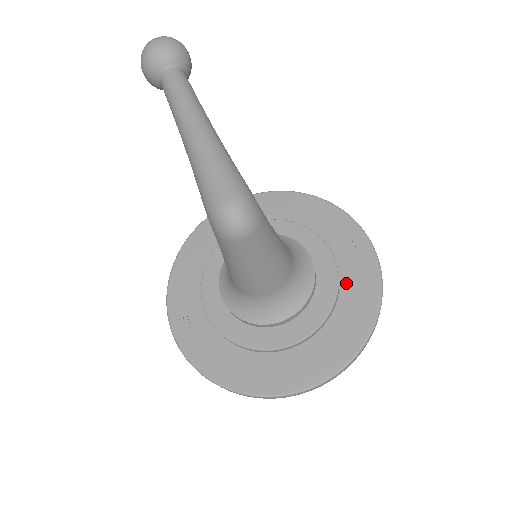
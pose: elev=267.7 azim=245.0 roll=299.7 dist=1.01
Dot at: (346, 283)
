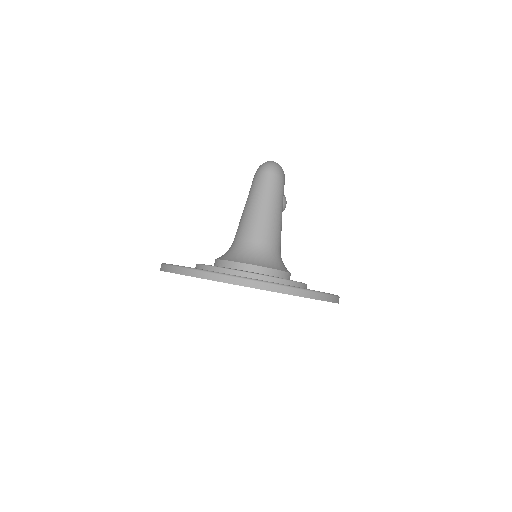
Dot at: occluded
